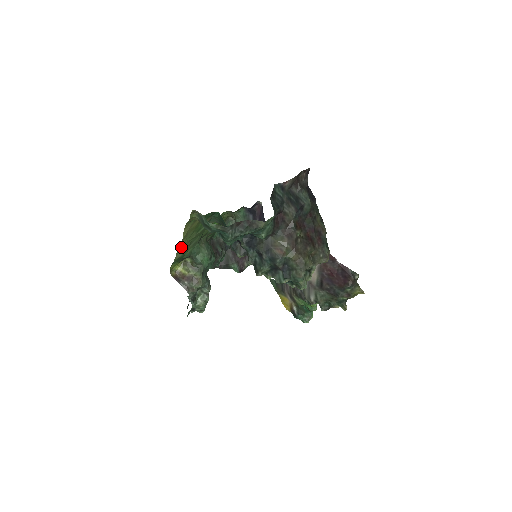
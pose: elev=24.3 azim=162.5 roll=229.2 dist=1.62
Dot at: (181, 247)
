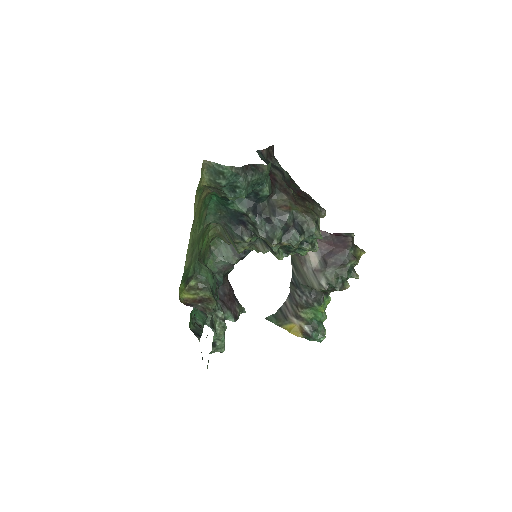
Dot at: (190, 243)
